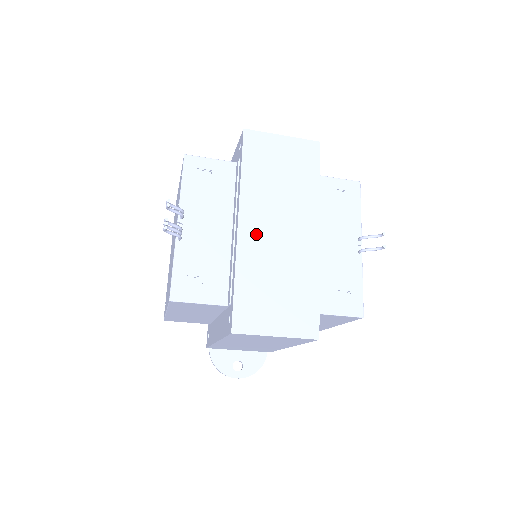
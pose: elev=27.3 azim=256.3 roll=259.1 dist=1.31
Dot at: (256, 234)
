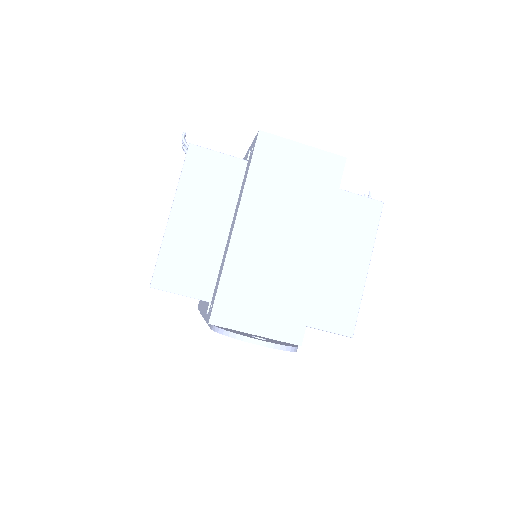
Dot at: occluded
